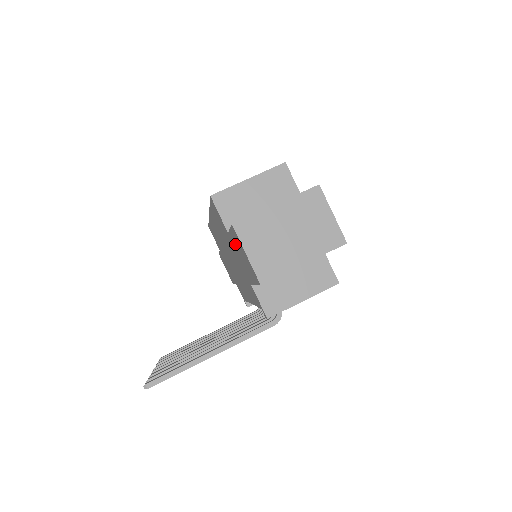
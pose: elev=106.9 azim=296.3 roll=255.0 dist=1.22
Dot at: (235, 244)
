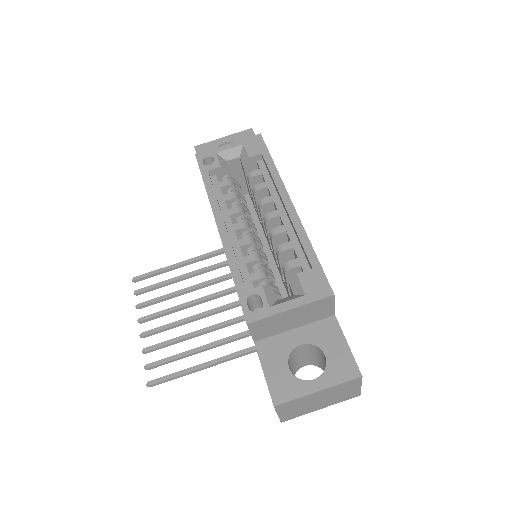
Dot at: occluded
